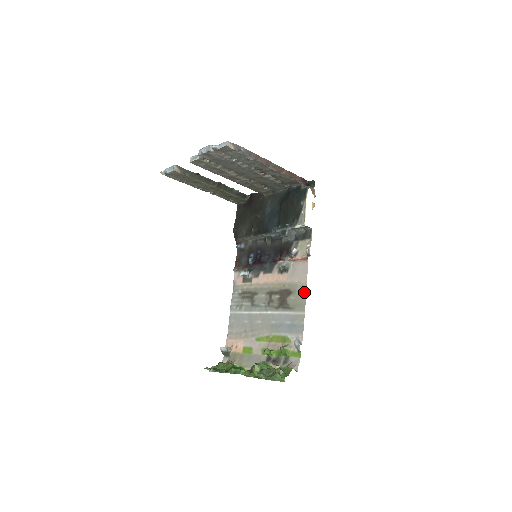
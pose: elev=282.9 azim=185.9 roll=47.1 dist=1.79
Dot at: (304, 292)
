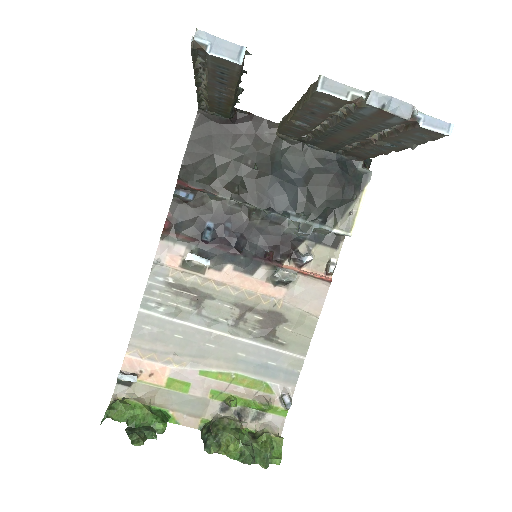
Dot at: (311, 328)
